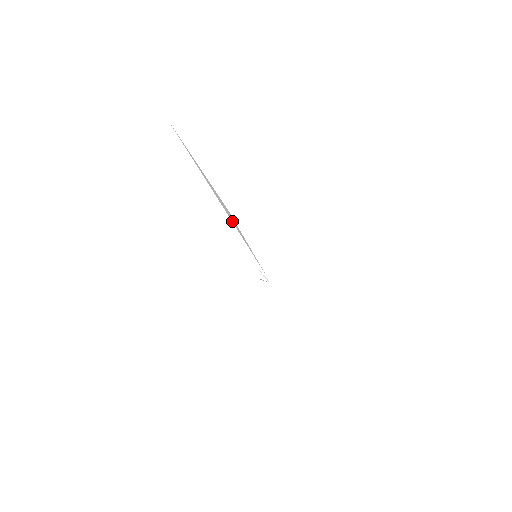
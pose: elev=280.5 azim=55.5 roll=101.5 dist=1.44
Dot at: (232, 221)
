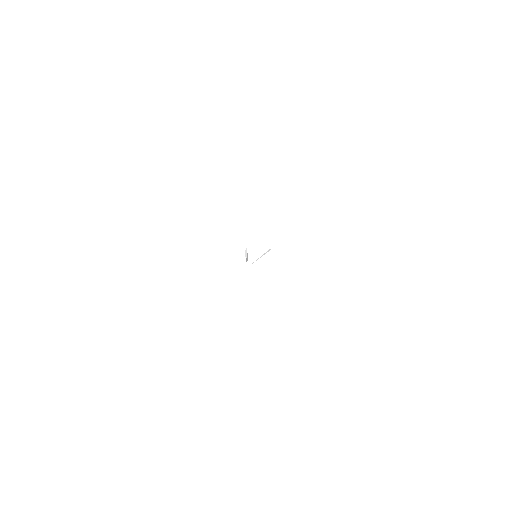
Dot at: occluded
